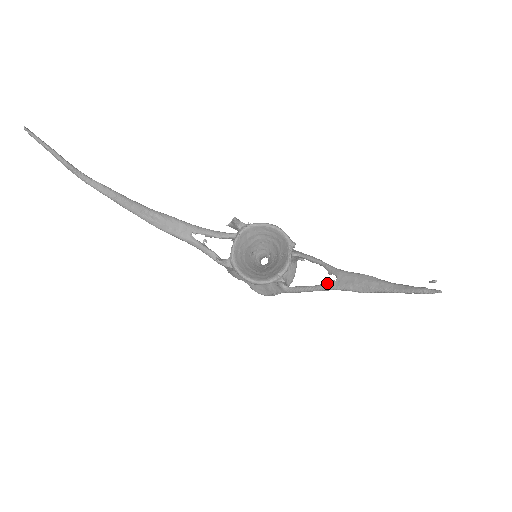
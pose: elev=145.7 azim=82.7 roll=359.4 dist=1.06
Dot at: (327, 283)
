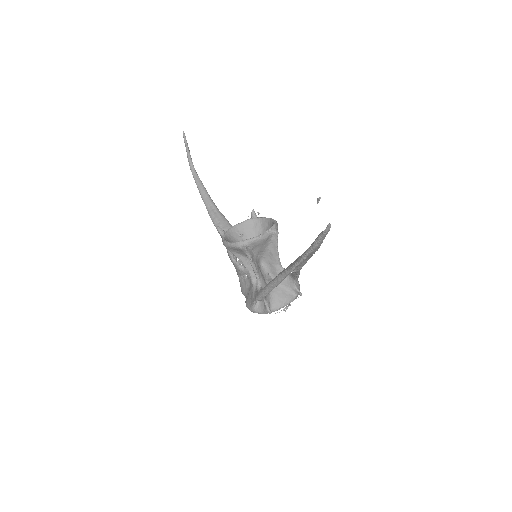
Dot at: occluded
